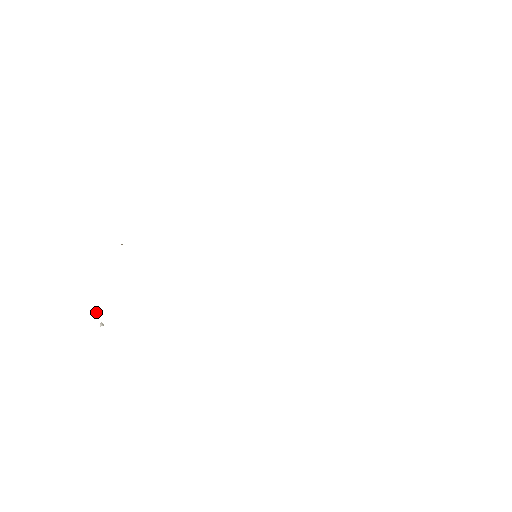
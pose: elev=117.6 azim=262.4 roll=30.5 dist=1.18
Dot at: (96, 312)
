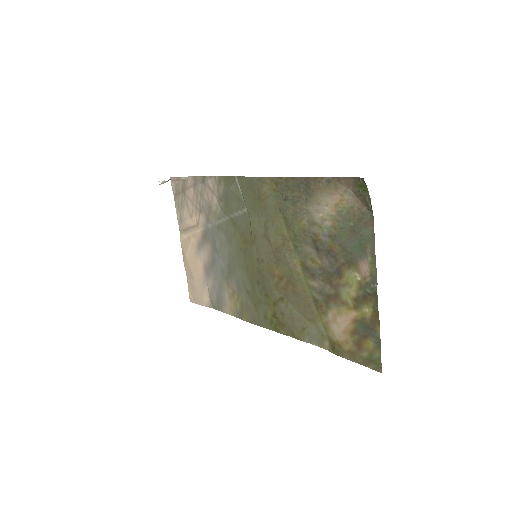
Dot at: (170, 179)
